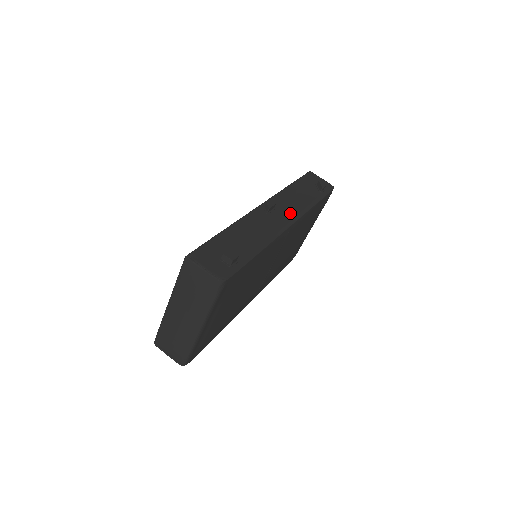
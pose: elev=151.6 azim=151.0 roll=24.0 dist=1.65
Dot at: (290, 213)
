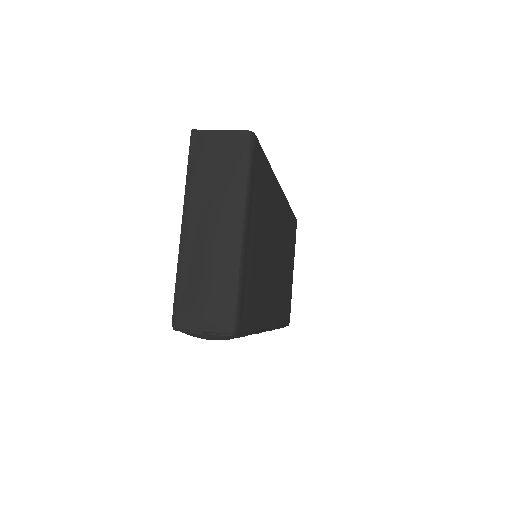
Dot at: occluded
